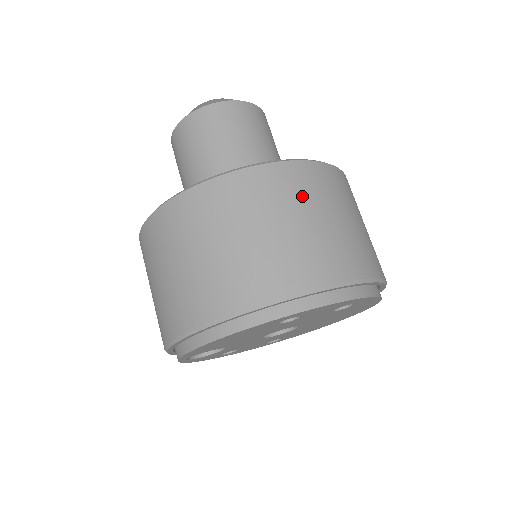
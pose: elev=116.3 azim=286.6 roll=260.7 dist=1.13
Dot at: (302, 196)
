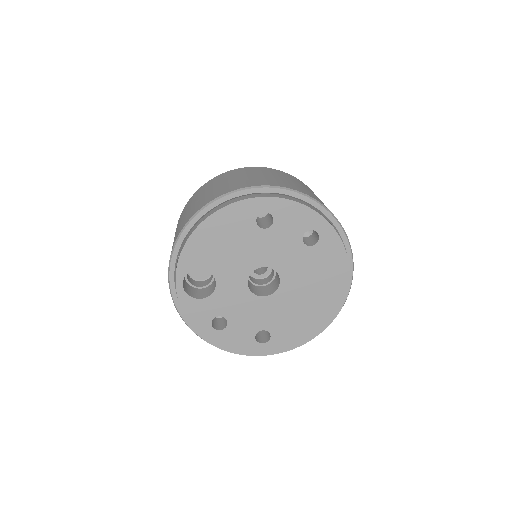
Dot at: (285, 176)
